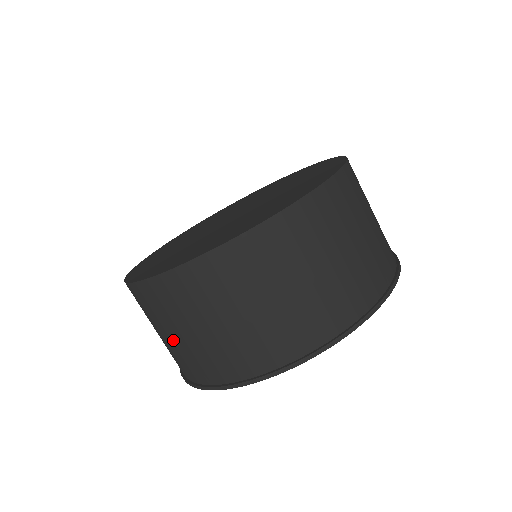
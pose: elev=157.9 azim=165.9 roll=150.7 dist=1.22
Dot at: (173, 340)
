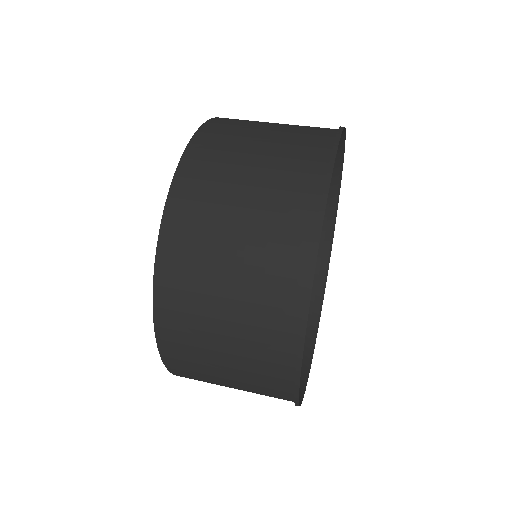
Dot at: (231, 351)
